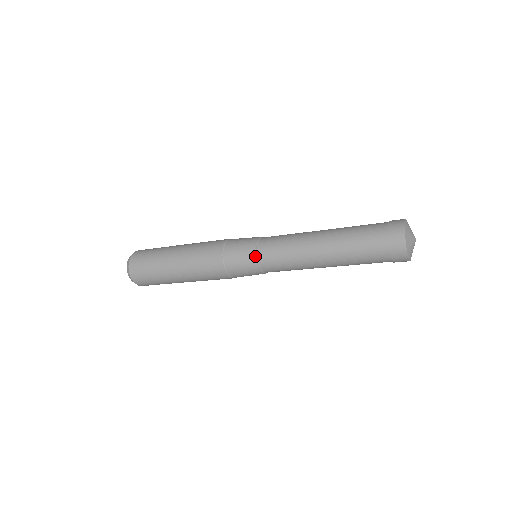
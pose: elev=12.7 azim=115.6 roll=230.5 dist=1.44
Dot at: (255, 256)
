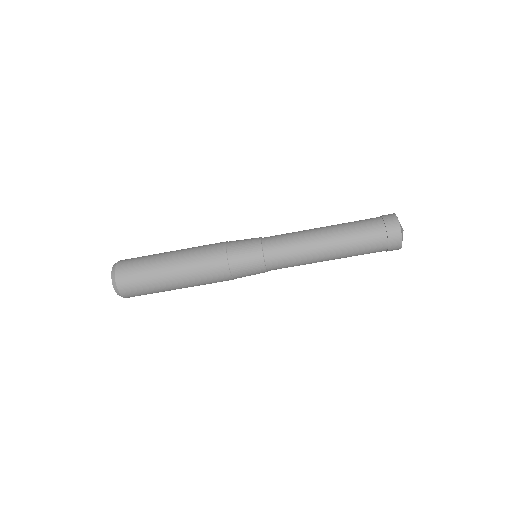
Dot at: (261, 252)
